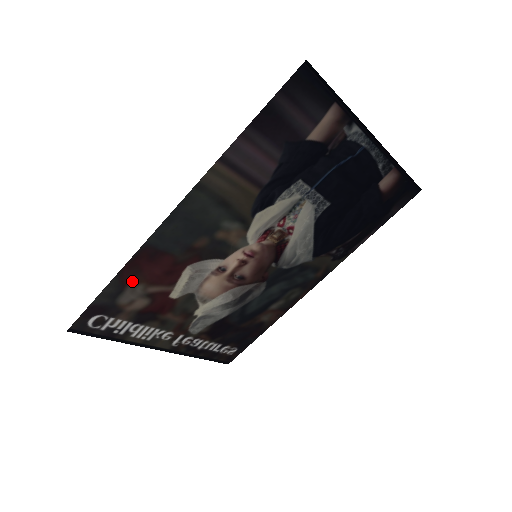
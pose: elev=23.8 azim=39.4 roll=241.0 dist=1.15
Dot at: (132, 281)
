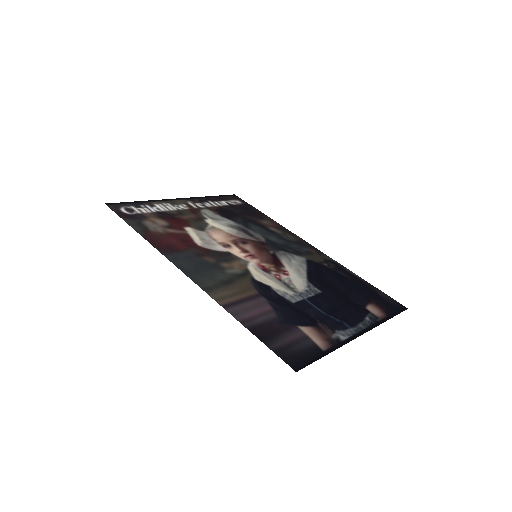
Dot at: (154, 233)
